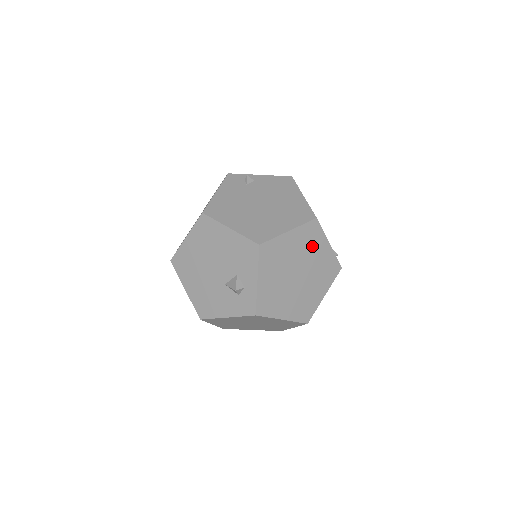
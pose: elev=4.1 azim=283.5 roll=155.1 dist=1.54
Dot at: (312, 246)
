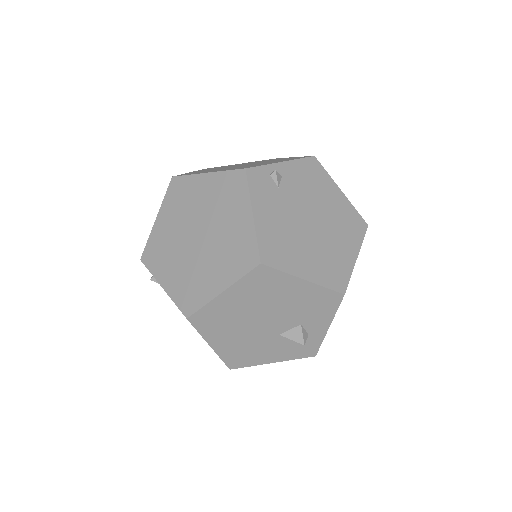
Dot at: occluded
